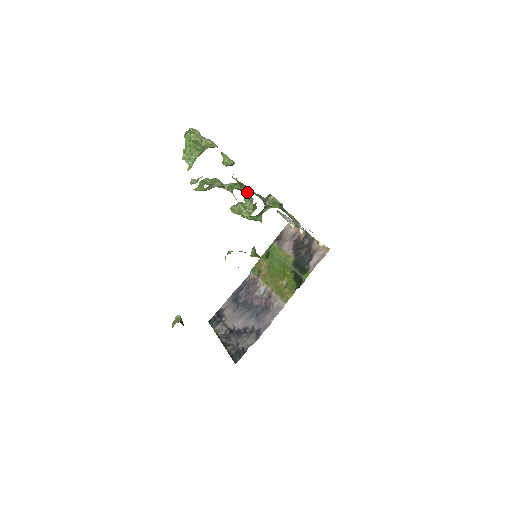
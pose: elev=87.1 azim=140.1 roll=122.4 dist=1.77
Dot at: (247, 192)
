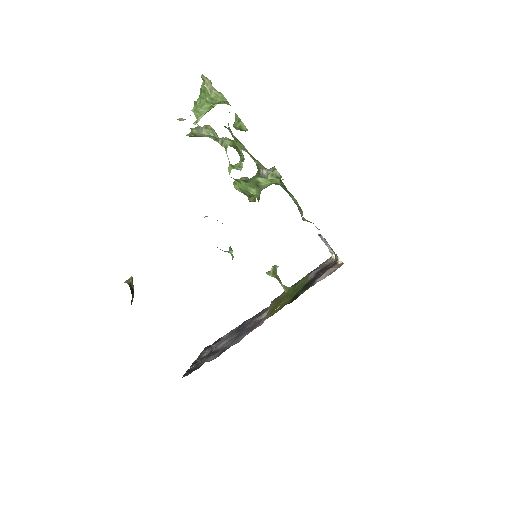
Dot at: (239, 148)
